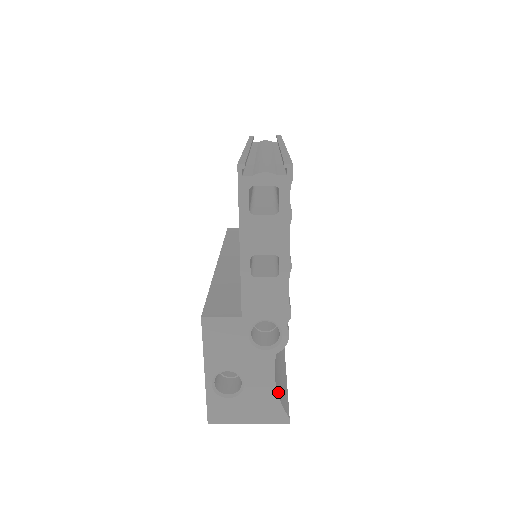
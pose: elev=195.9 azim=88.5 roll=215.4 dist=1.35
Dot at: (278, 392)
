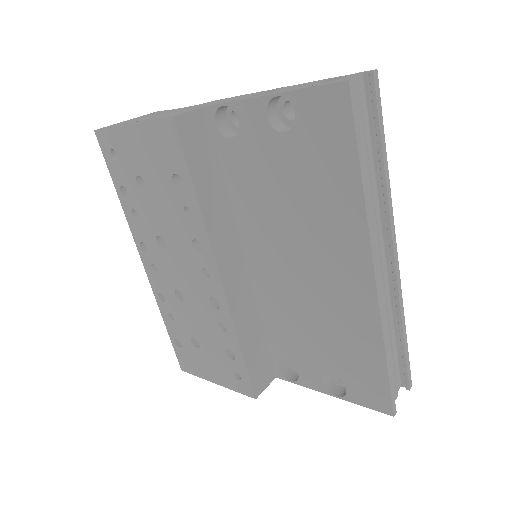
Dot at: occluded
